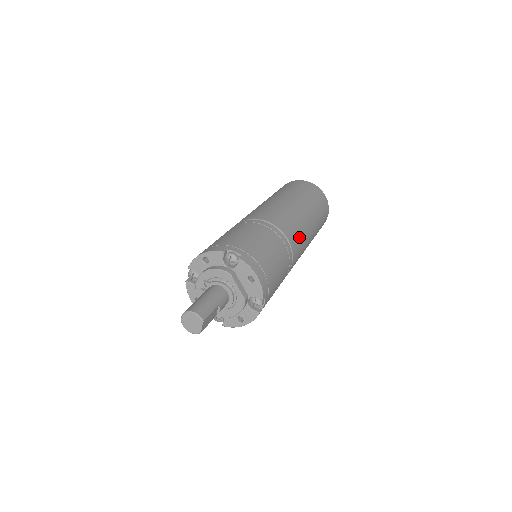
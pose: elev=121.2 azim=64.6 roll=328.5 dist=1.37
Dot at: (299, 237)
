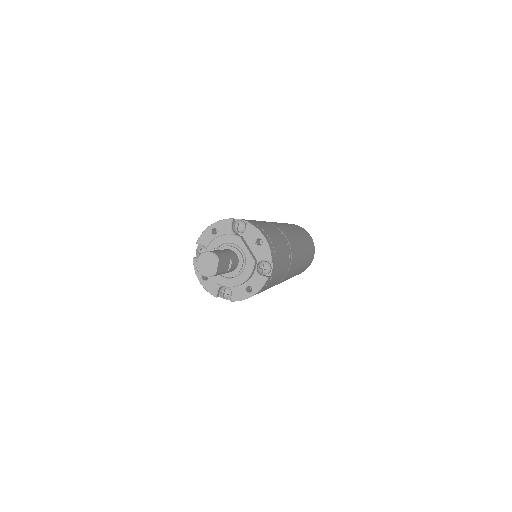
Dot at: (294, 243)
